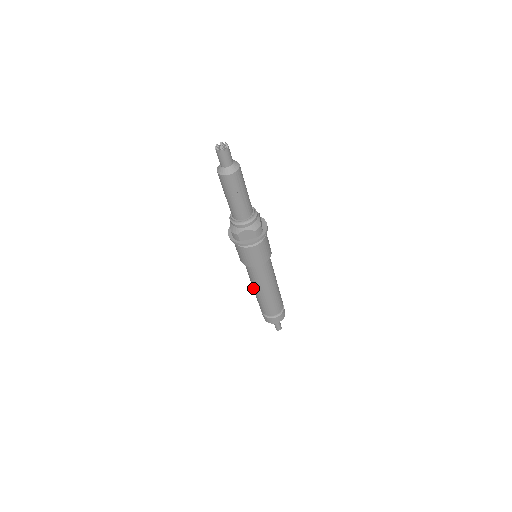
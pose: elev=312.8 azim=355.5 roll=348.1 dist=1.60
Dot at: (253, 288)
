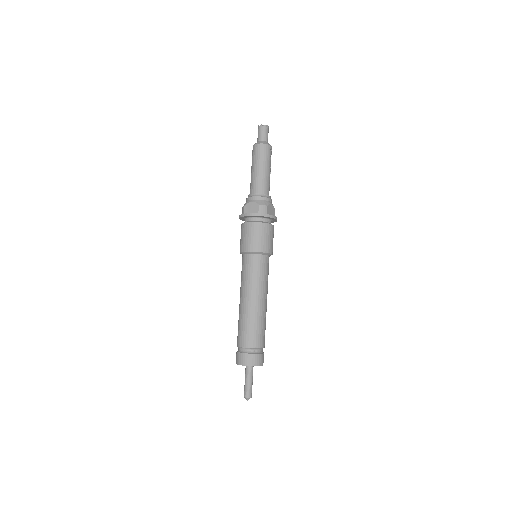
Dot at: (250, 300)
